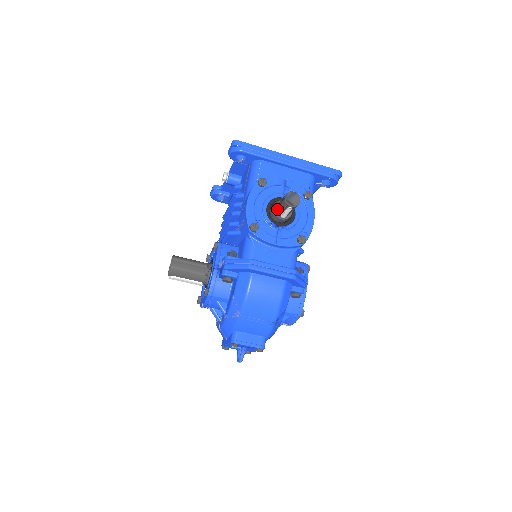
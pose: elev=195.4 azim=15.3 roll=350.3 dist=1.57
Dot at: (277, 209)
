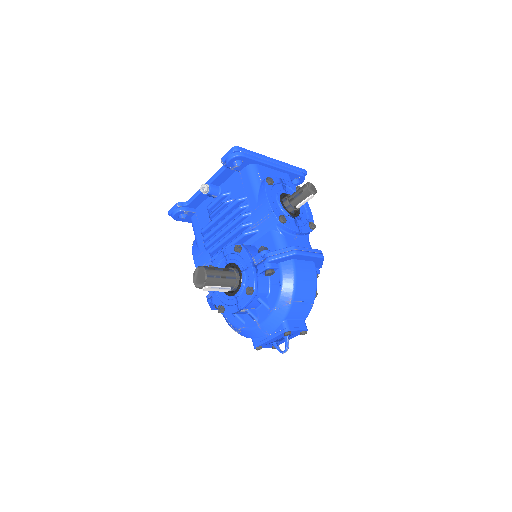
Dot at: (293, 201)
